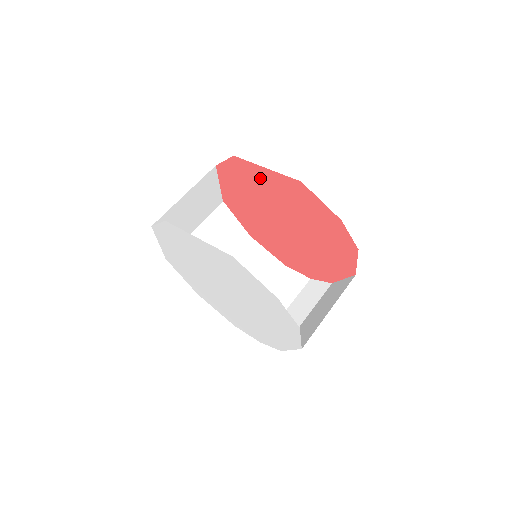
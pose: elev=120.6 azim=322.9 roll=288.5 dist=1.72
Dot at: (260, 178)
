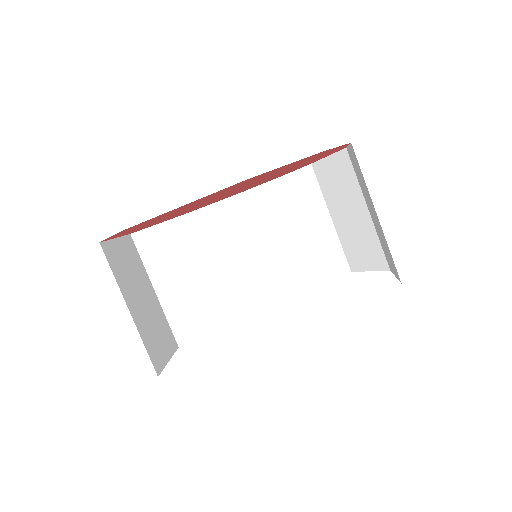
Dot at: occluded
